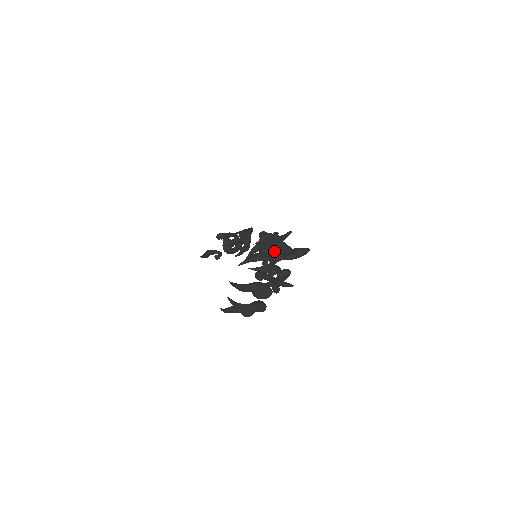
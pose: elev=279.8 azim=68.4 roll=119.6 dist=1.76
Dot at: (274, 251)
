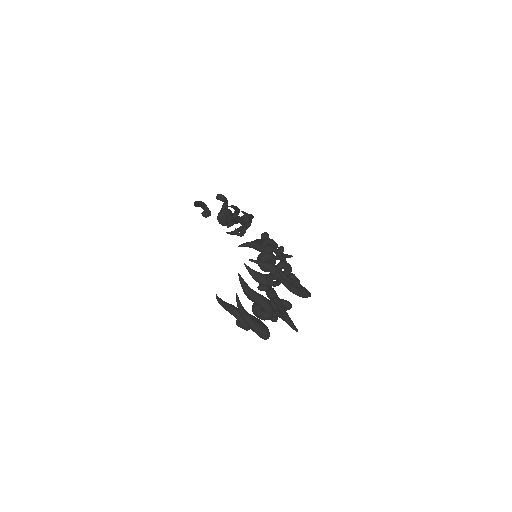
Dot at: occluded
